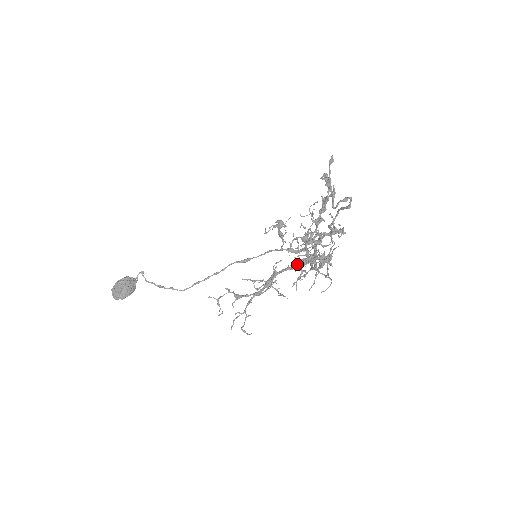
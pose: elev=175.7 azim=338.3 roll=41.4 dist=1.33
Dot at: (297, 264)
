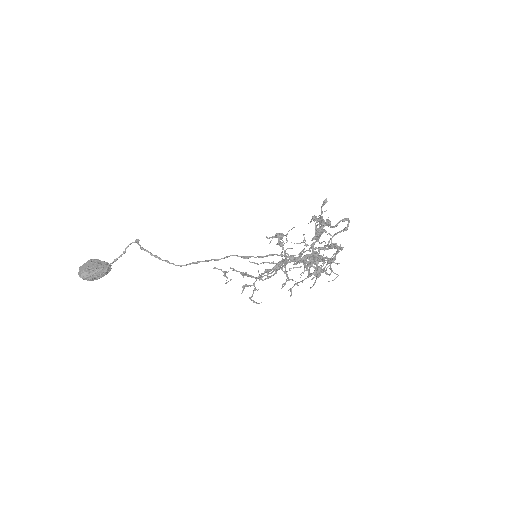
Dot at: (306, 256)
